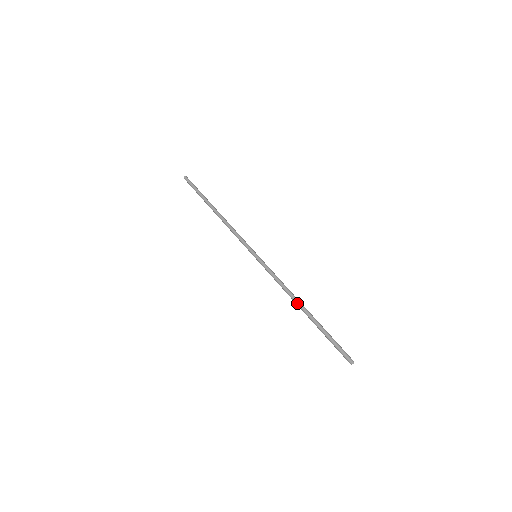
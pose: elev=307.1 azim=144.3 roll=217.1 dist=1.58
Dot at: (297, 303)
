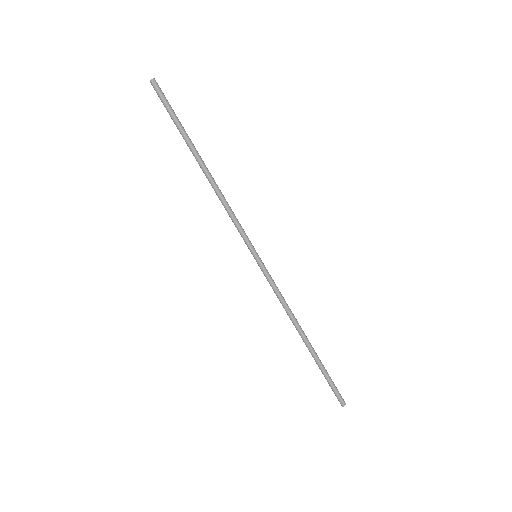
Dot at: (300, 332)
